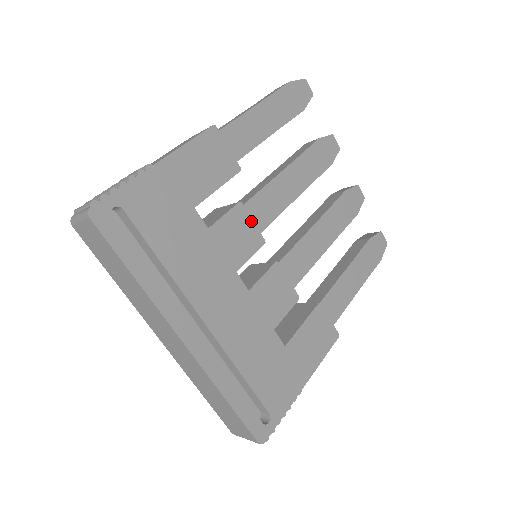
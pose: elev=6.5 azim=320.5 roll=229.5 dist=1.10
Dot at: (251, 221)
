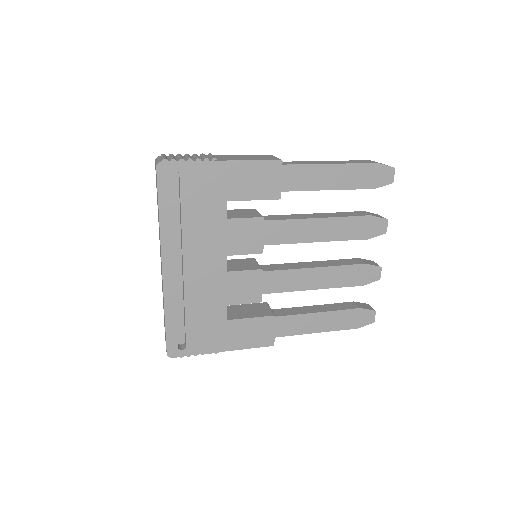
Dot at: (262, 234)
